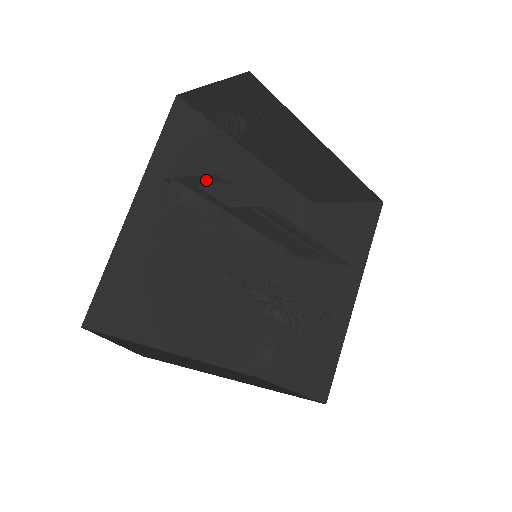
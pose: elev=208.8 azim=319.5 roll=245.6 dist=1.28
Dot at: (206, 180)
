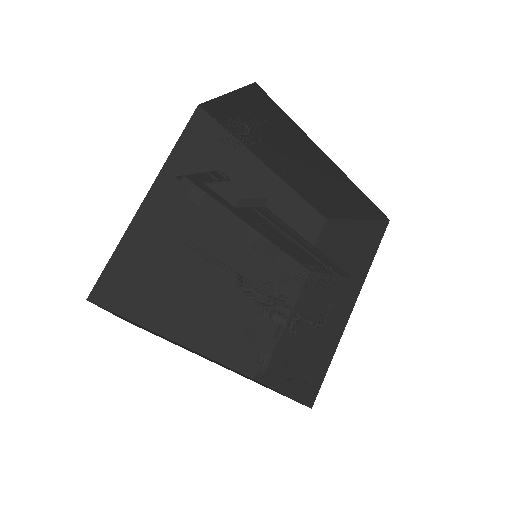
Dot at: (210, 177)
